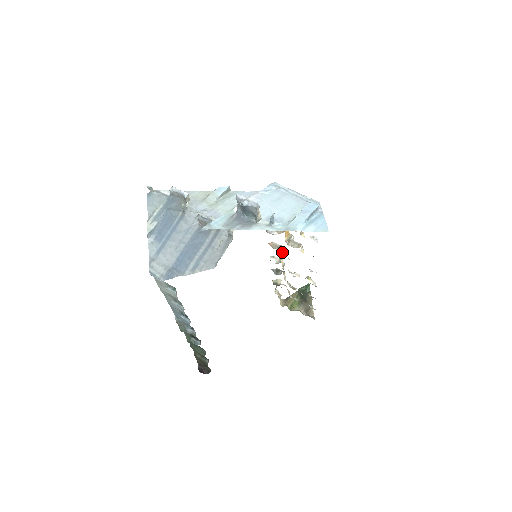
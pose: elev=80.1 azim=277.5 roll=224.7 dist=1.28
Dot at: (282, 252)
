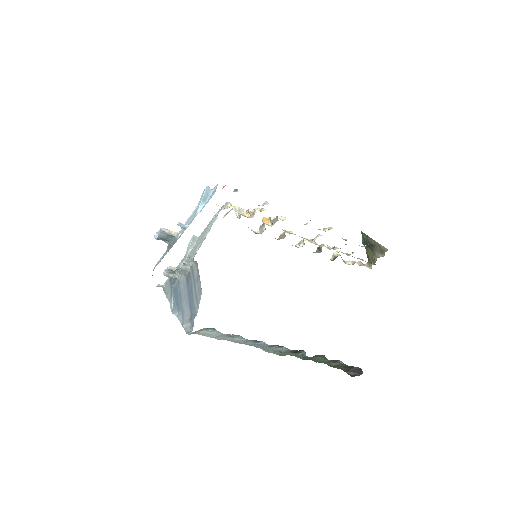
Dot at: occluded
